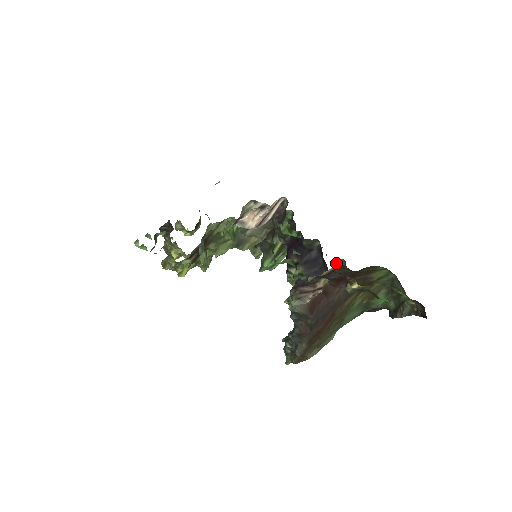
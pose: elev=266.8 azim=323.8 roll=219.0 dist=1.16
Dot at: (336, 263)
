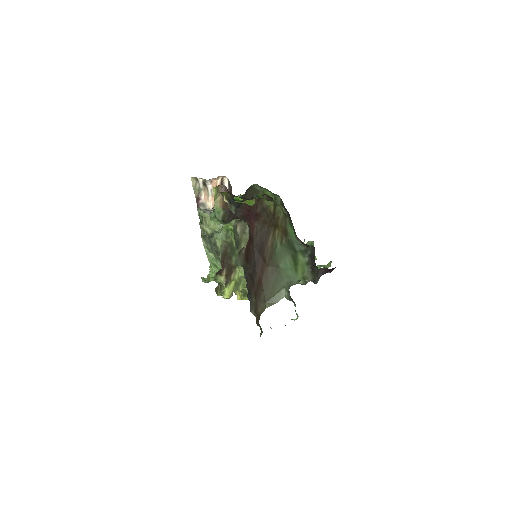
Dot at: (222, 191)
